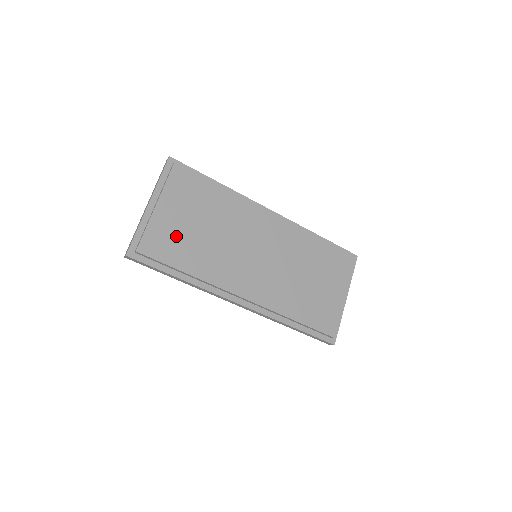
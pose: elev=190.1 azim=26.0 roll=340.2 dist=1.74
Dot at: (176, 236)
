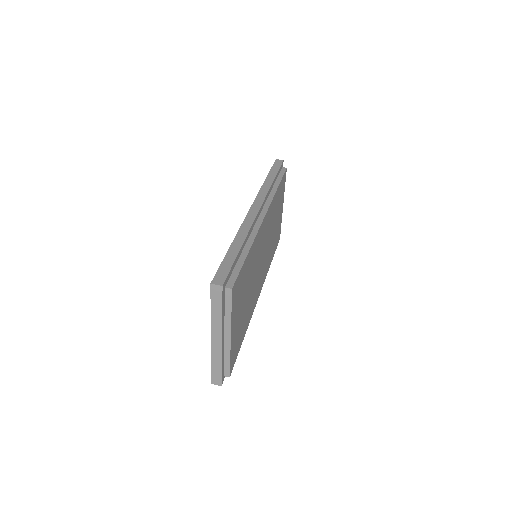
Dot at: (239, 330)
